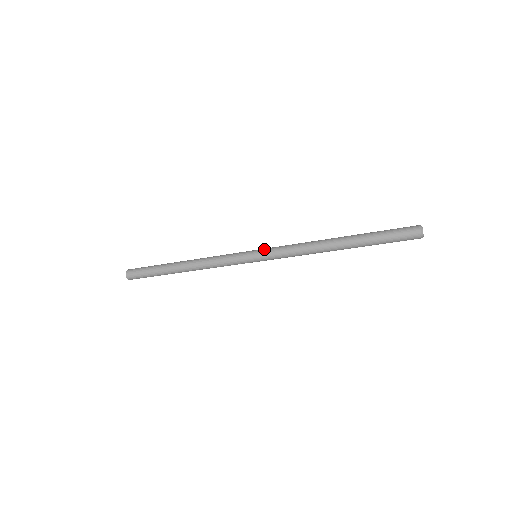
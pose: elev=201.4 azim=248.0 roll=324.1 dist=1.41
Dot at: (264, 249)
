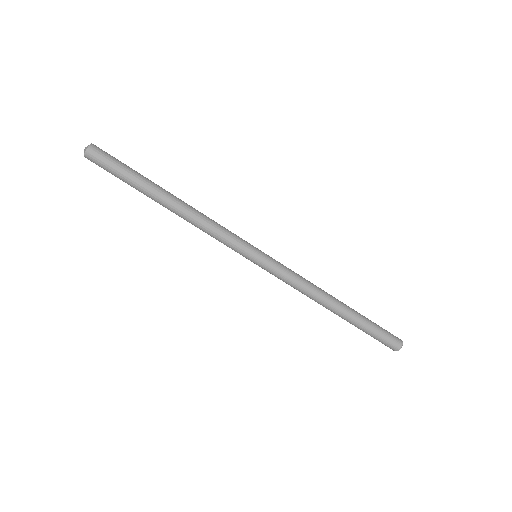
Dot at: (271, 257)
